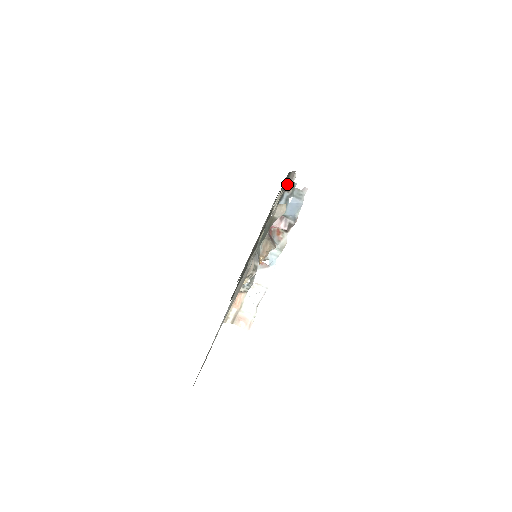
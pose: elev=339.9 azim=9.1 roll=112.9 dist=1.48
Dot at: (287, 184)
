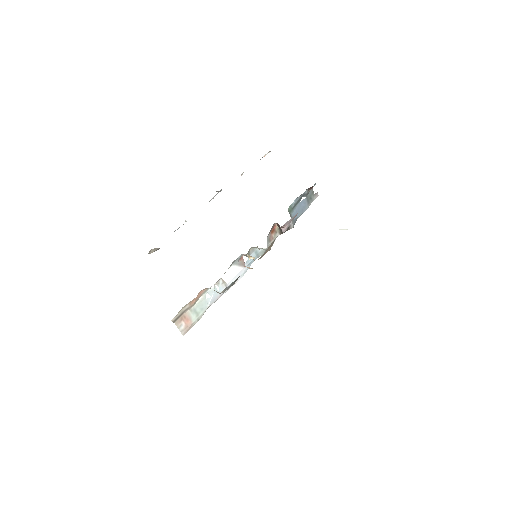
Dot at: occluded
